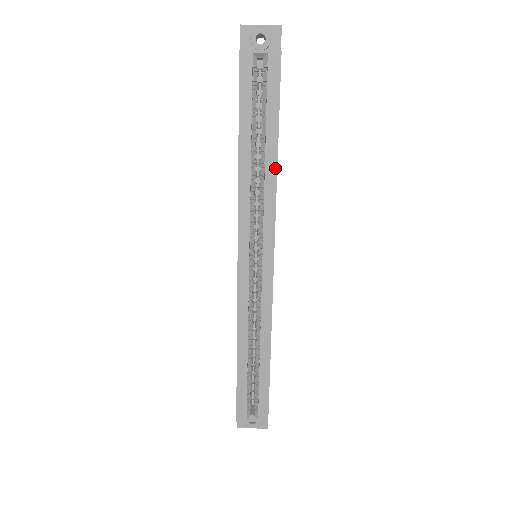
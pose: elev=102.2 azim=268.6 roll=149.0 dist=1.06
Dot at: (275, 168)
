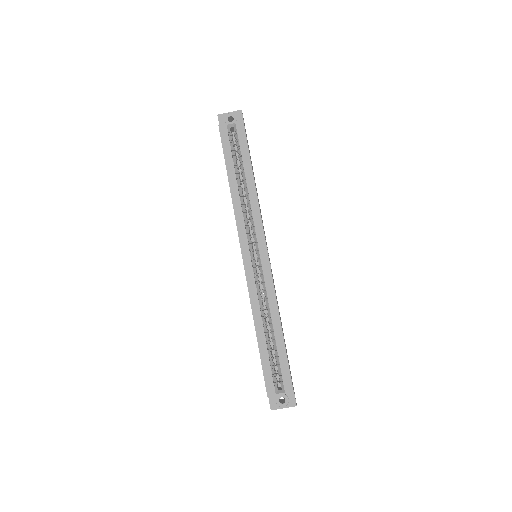
Dot at: (254, 188)
